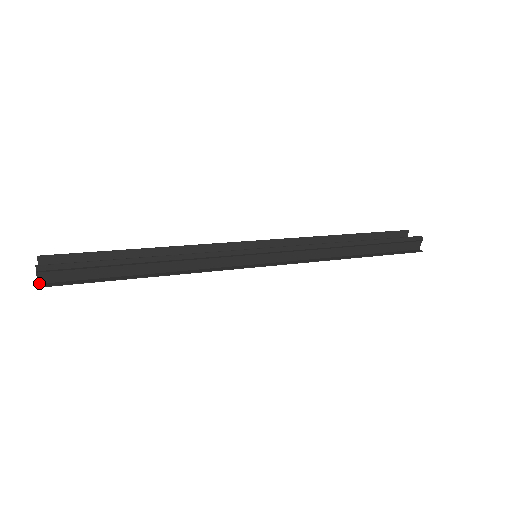
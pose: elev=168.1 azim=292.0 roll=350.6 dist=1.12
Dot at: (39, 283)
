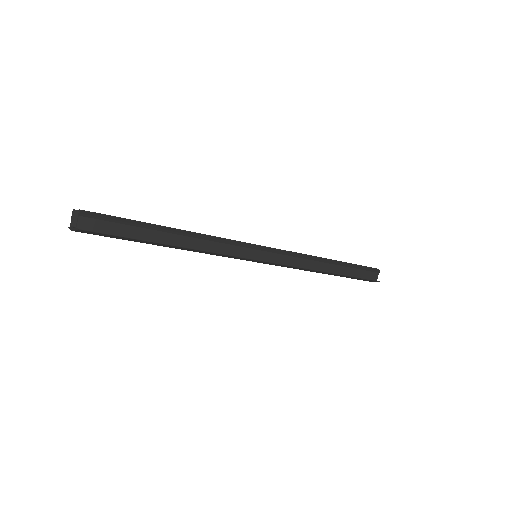
Dot at: (78, 227)
